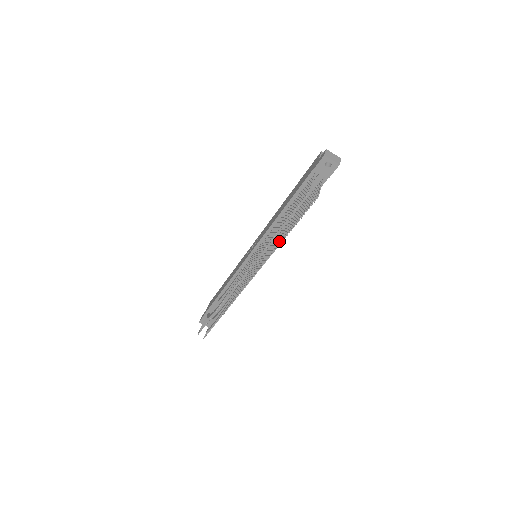
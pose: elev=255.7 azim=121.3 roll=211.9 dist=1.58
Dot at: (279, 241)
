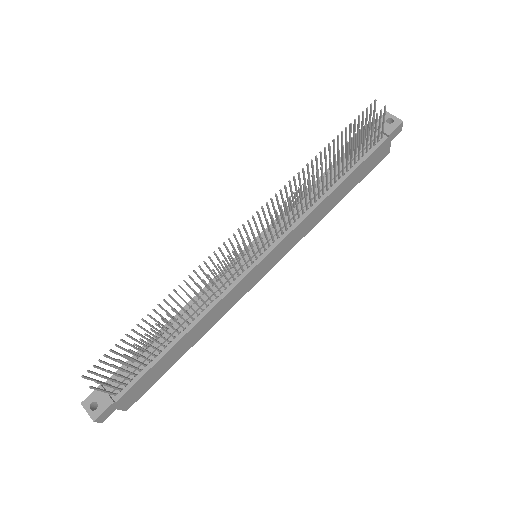
Dot at: (317, 176)
